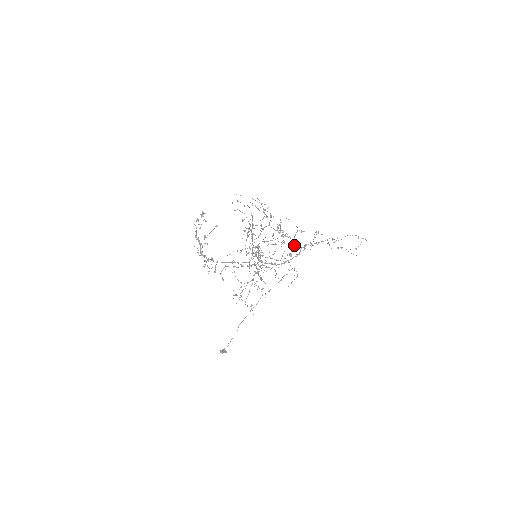
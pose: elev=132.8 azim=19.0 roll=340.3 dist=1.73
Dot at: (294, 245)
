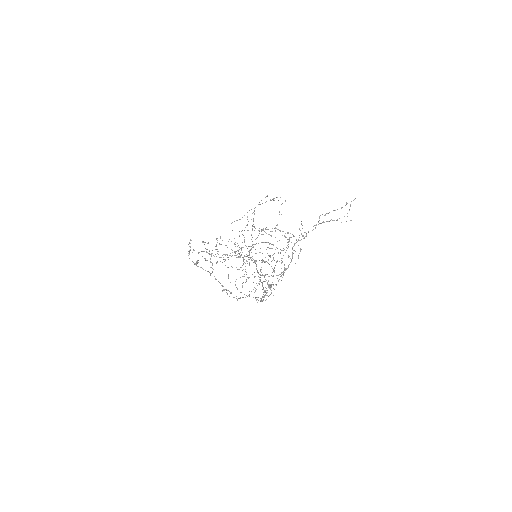
Dot at: occluded
